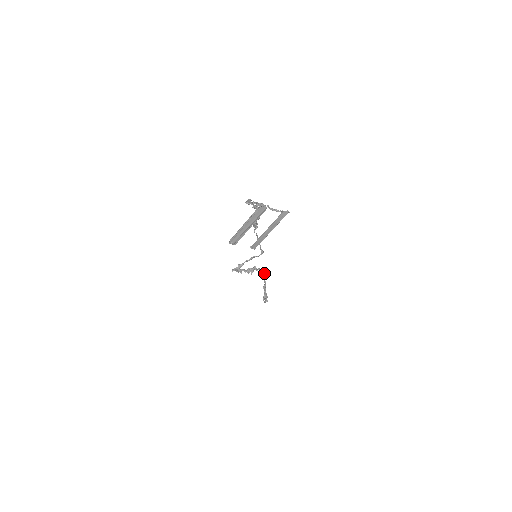
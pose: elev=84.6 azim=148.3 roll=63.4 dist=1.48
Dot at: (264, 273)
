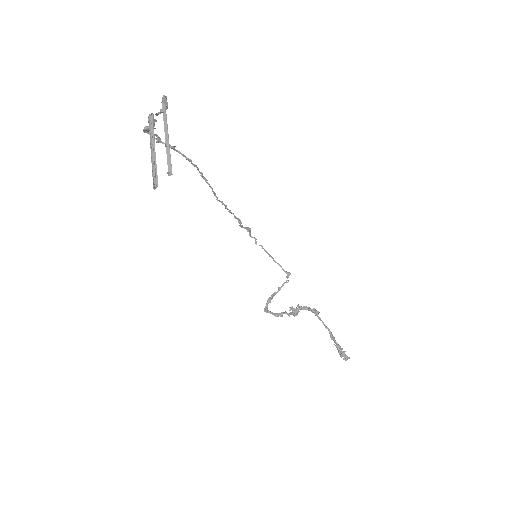
Dot at: (316, 312)
